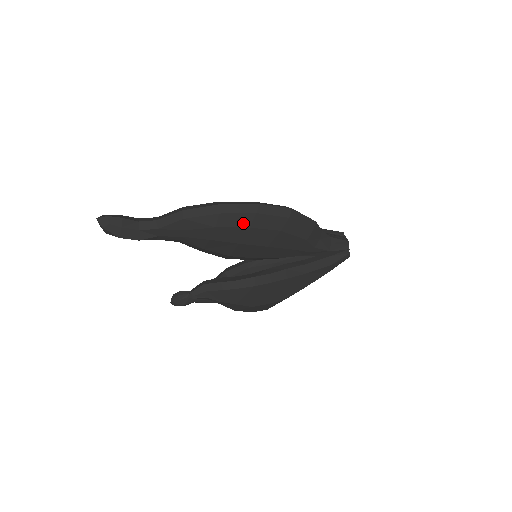
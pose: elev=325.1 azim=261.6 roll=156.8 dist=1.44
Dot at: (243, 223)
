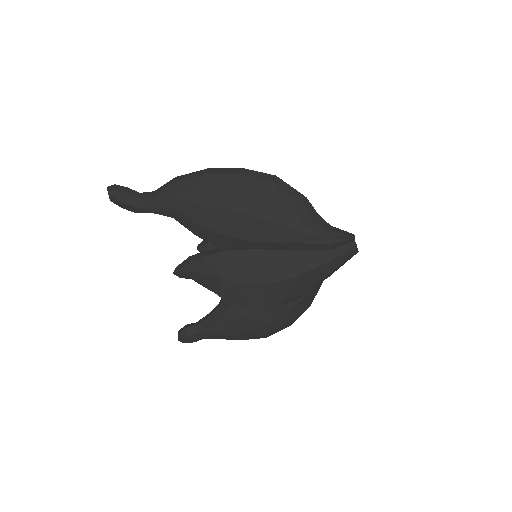
Dot at: (226, 184)
